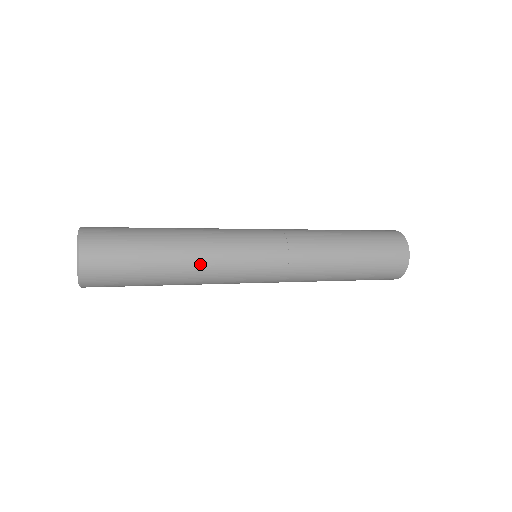
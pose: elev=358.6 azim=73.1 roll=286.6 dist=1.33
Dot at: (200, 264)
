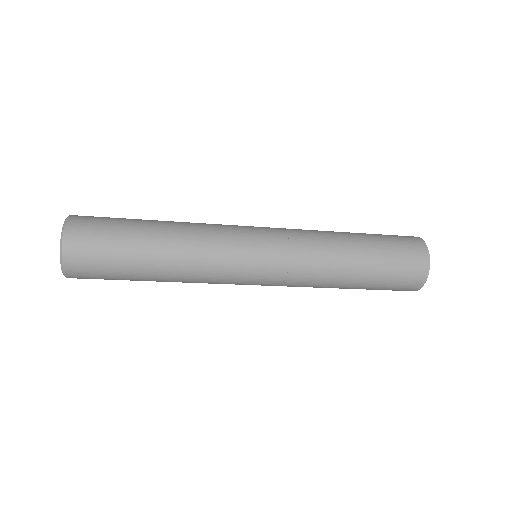
Dot at: (190, 257)
